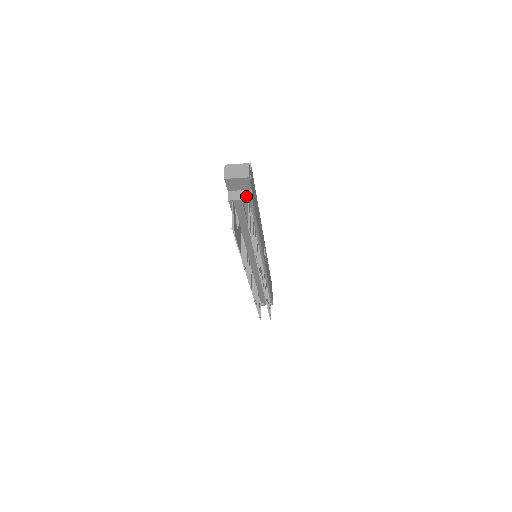
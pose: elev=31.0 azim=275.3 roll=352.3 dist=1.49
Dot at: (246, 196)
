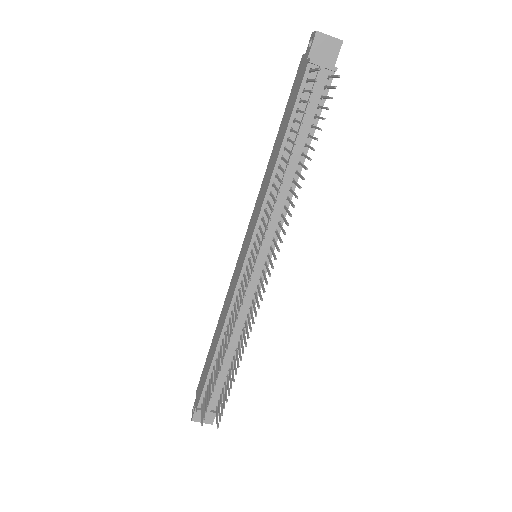
Dot at: (330, 65)
